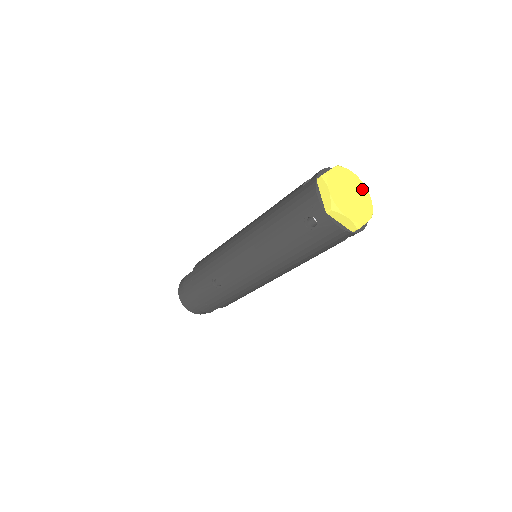
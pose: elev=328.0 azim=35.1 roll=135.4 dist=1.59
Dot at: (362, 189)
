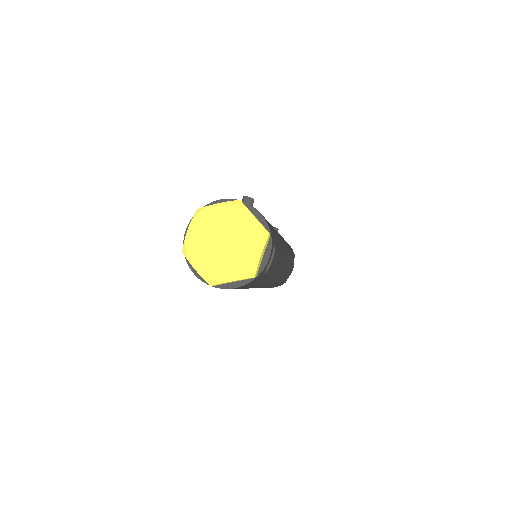
Dot at: (237, 216)
